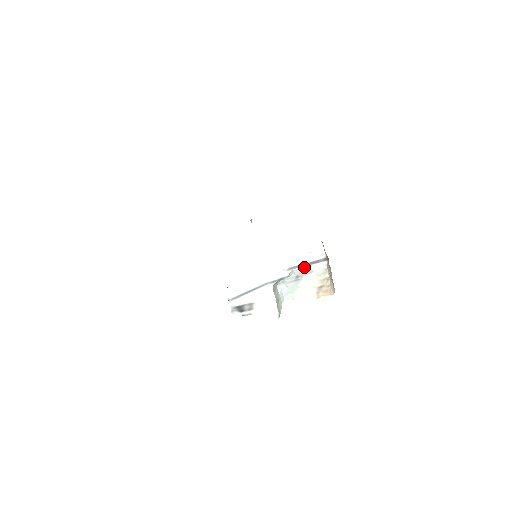
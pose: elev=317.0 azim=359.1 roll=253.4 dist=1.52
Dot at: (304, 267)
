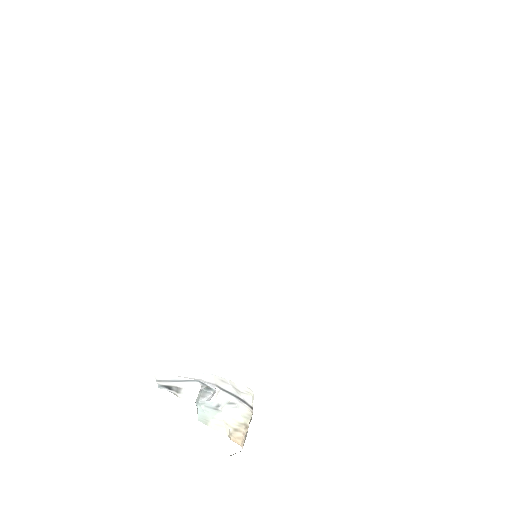
Dot at: (232, 396)
